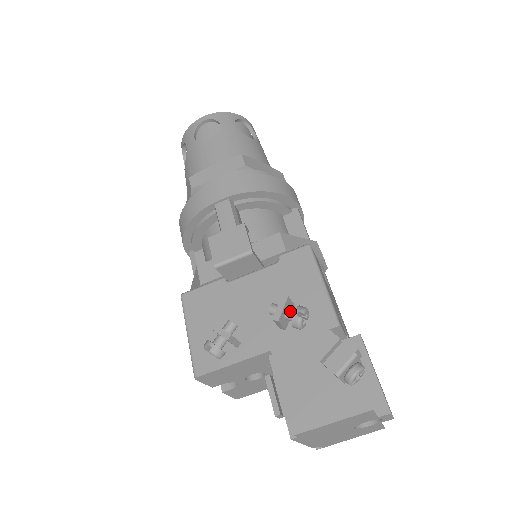
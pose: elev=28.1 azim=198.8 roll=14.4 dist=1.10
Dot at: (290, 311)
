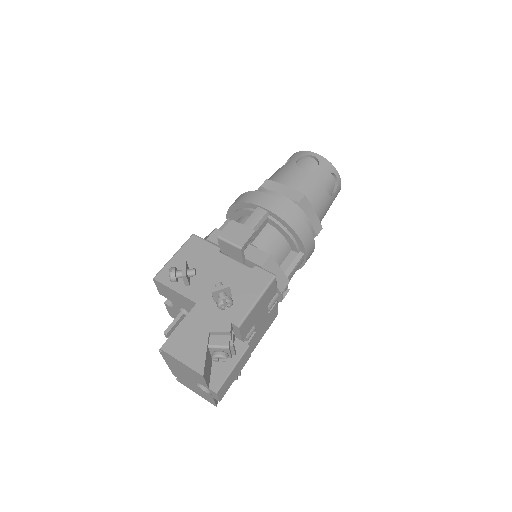
Dot at: (224, 294)
